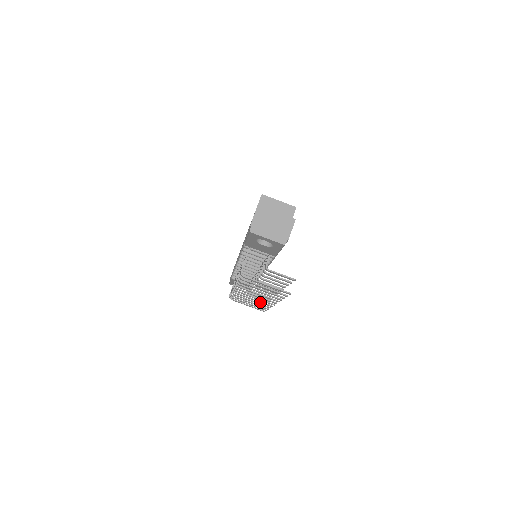
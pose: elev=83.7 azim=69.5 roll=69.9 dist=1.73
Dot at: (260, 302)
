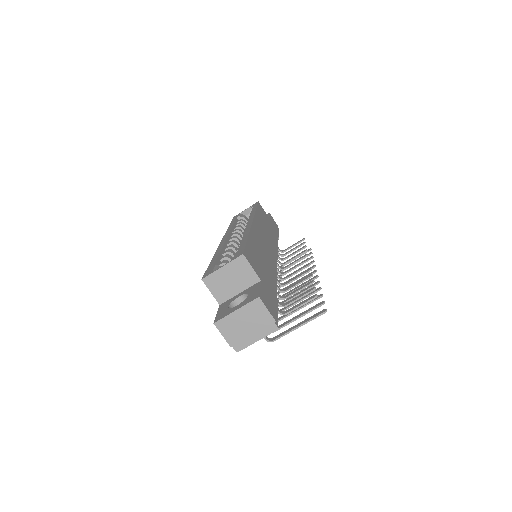
Dot at: occluded
